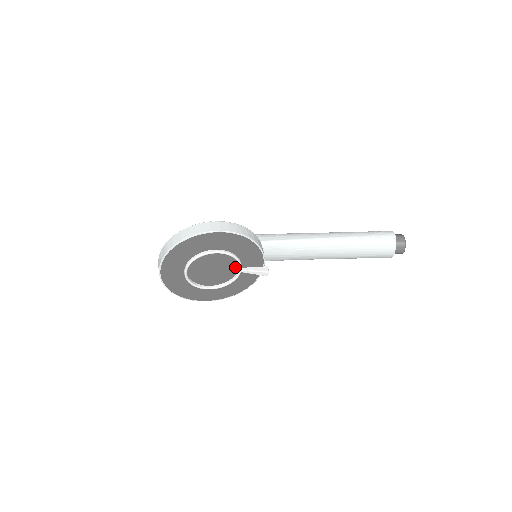
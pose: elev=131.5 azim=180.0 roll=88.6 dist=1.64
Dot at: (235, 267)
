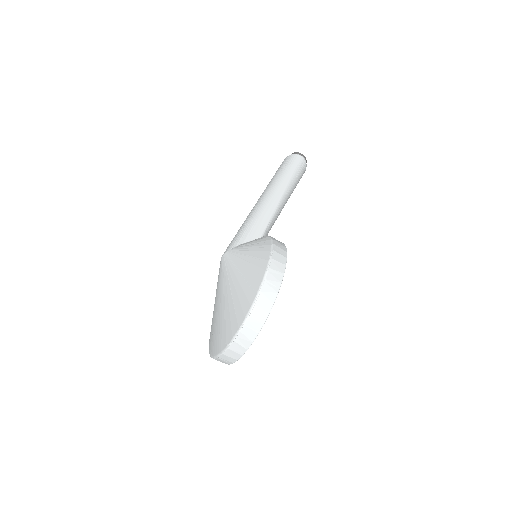
Dot at: occluded
